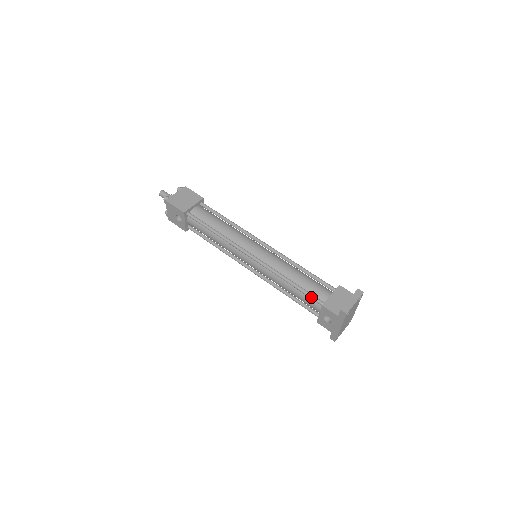
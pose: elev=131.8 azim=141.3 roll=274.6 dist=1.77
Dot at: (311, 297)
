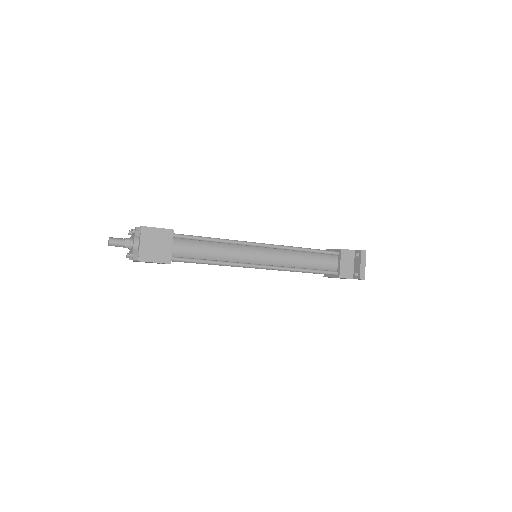
Dot at: occluded
